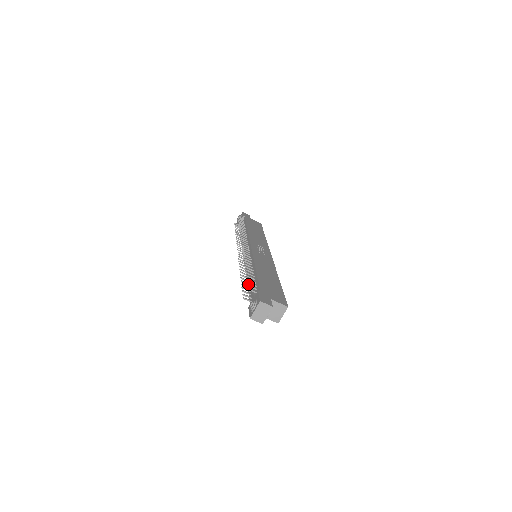
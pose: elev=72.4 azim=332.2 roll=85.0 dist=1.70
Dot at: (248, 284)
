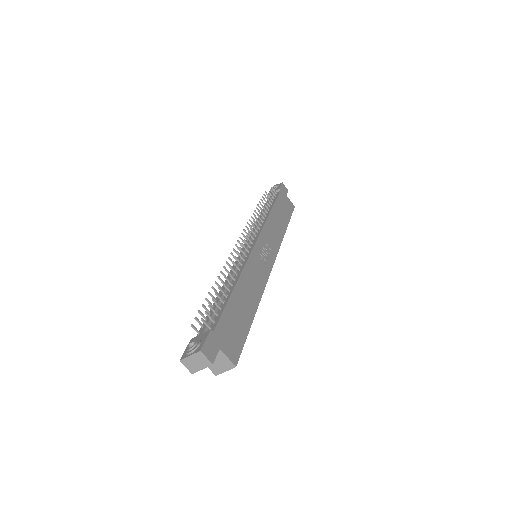
Dot at: (215, 300)
